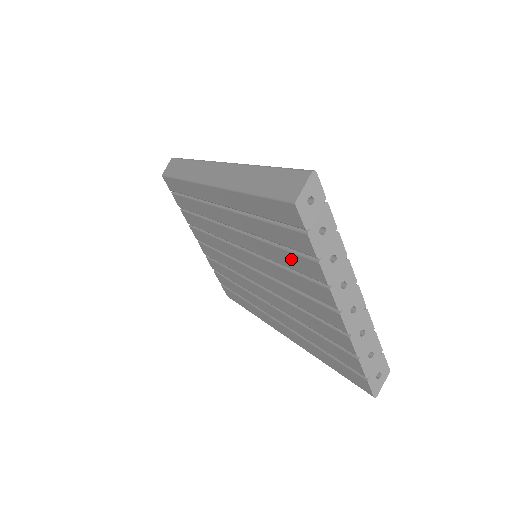
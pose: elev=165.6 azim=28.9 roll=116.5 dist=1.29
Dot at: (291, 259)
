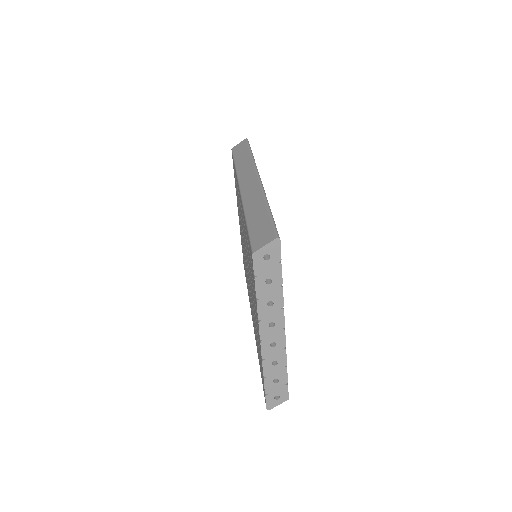
Dot at: (252, 283)
